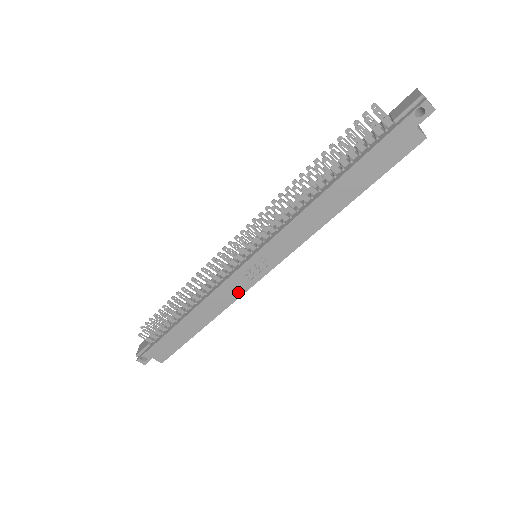
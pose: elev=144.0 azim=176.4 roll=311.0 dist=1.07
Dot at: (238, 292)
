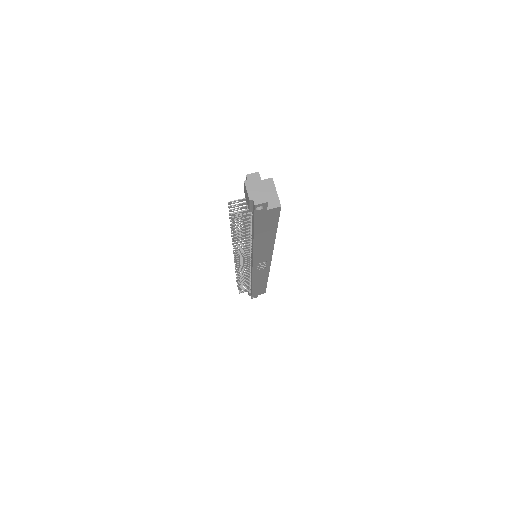
Dot at: (265, 272)
